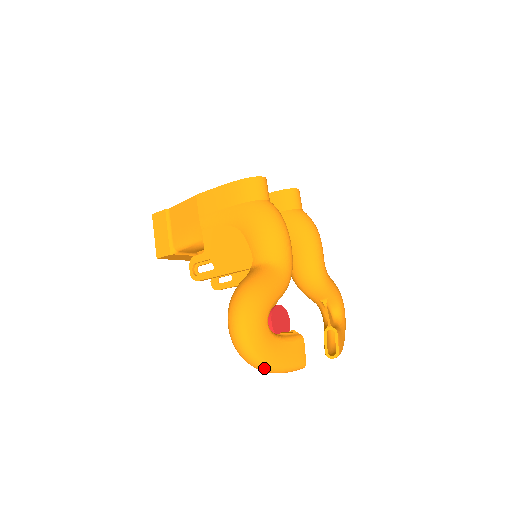
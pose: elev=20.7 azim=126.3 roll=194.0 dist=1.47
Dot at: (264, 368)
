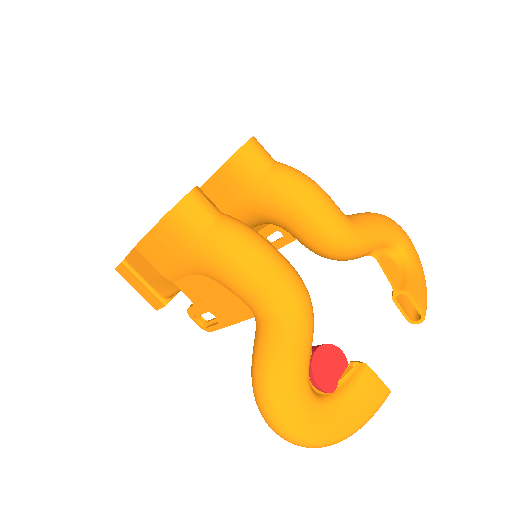
Dot at: occluded
